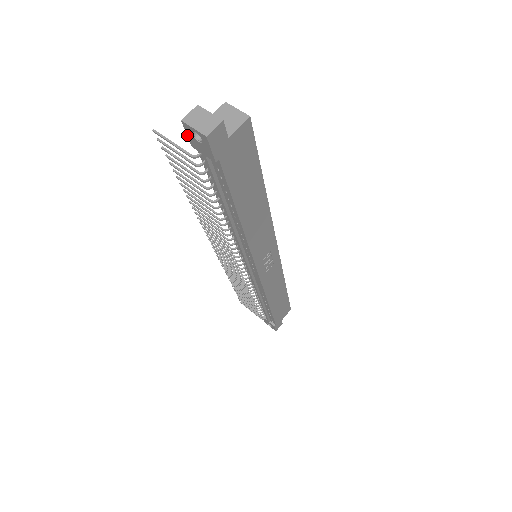
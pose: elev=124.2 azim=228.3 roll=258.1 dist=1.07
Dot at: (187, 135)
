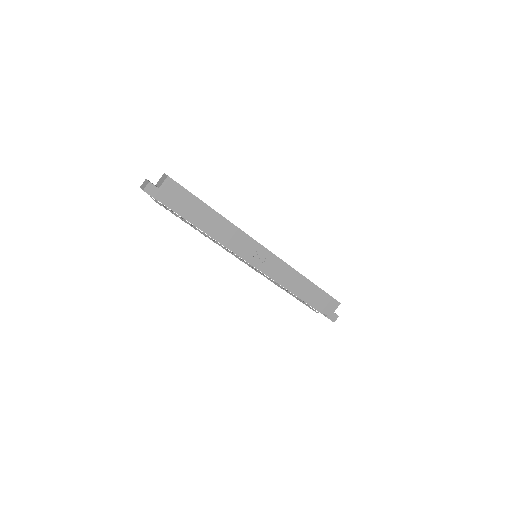
Dot at: occluded
